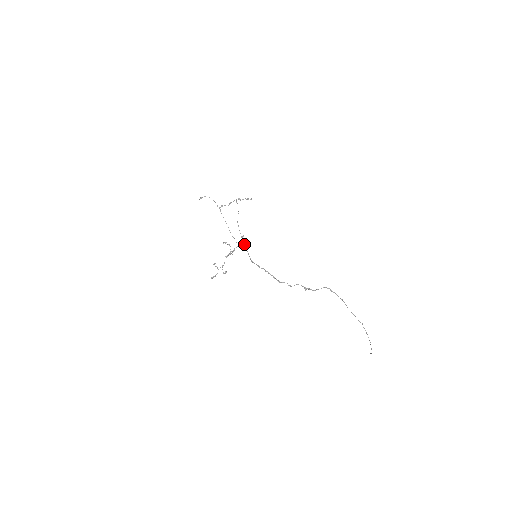
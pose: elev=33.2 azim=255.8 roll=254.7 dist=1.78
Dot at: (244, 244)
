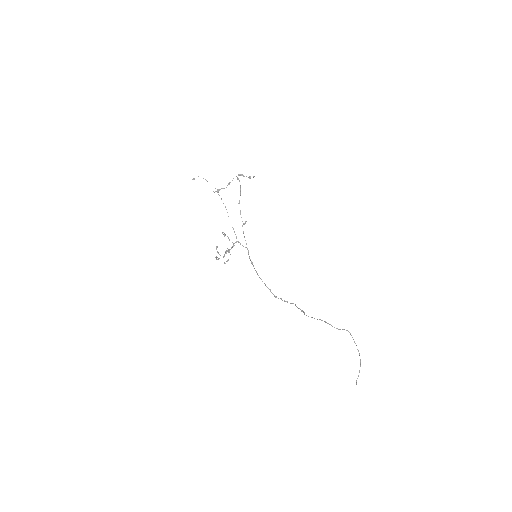
Dot at: occluded
